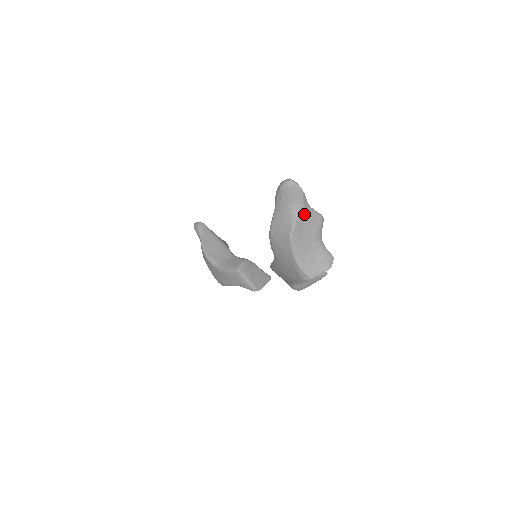
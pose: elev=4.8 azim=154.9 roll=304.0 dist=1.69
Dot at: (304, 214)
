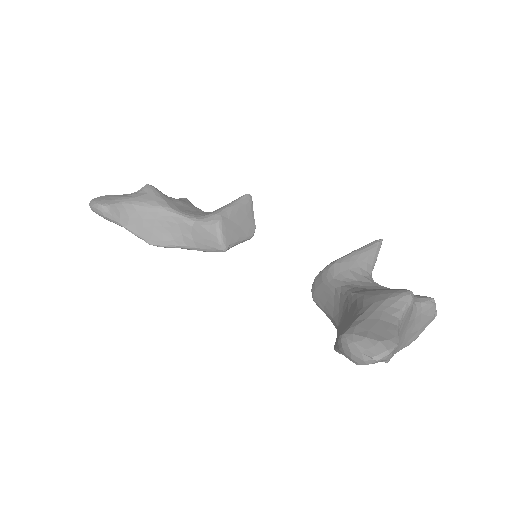
Dot at: occluded
